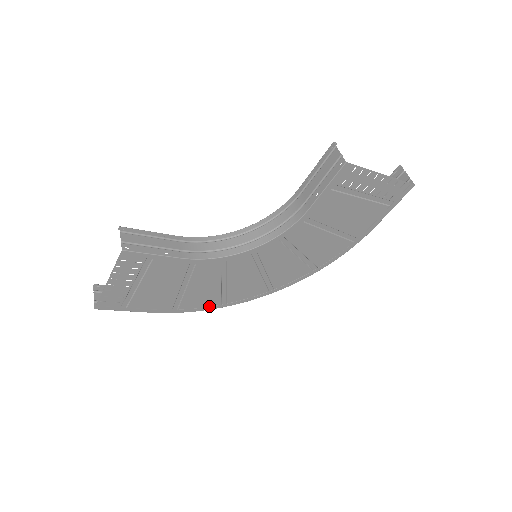
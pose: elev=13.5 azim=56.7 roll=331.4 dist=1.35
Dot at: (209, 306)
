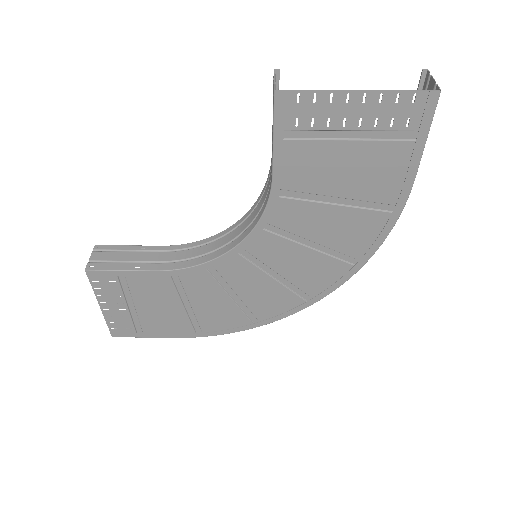
Dot at: (238, 326)
